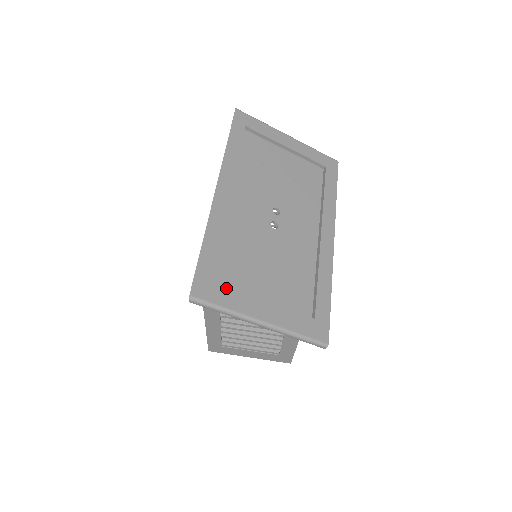
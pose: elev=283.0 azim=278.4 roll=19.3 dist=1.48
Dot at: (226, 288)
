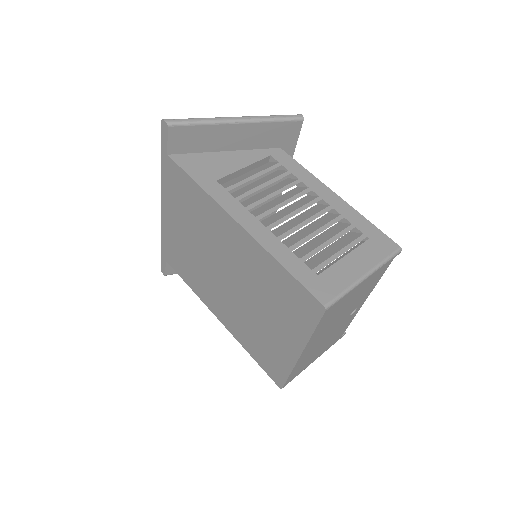
Dot at: occluded
